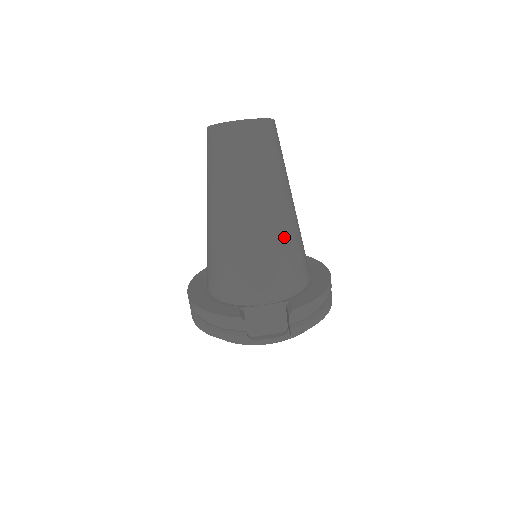
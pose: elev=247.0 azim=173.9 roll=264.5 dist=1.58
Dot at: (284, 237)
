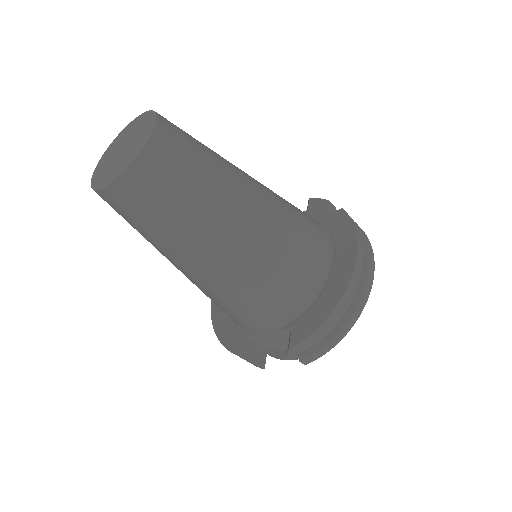
Dot at: (247, 270)
